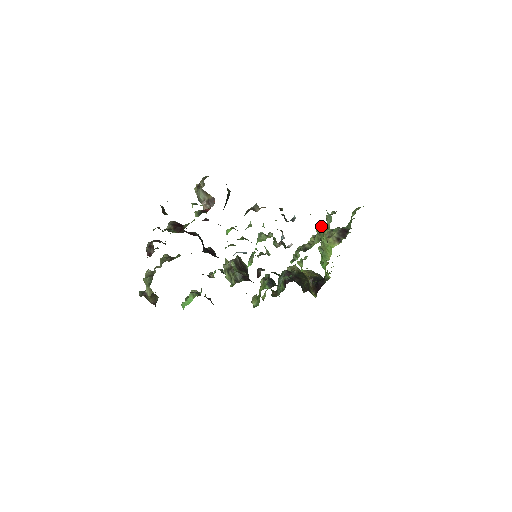
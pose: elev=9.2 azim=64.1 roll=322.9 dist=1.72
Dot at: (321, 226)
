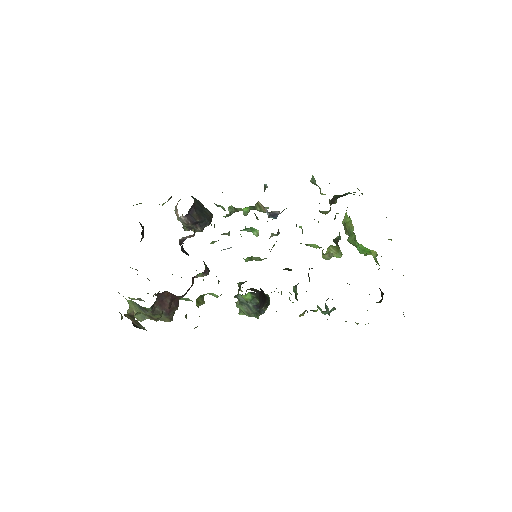
Dot at: occluded
